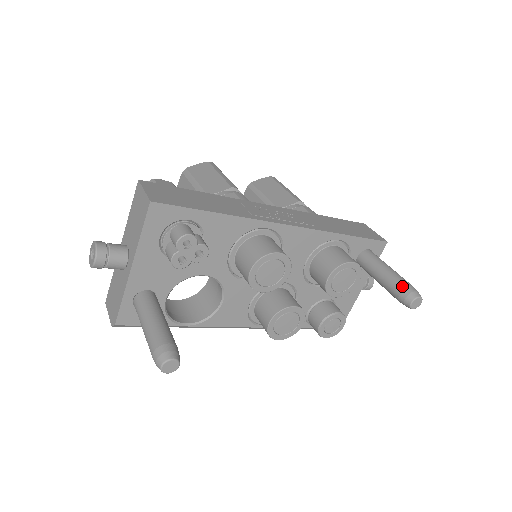
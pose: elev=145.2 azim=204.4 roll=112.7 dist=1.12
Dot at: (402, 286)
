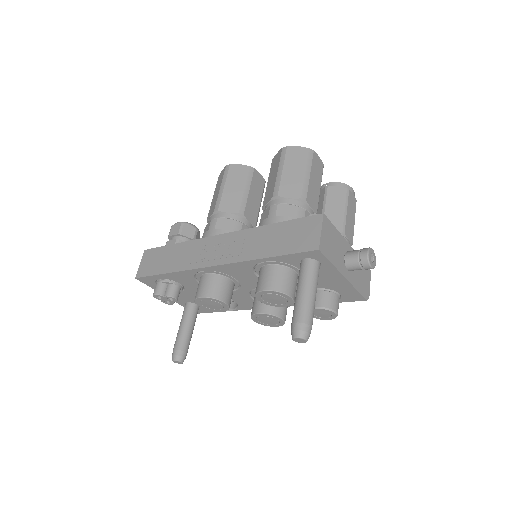
Dot at: (292, 320)
